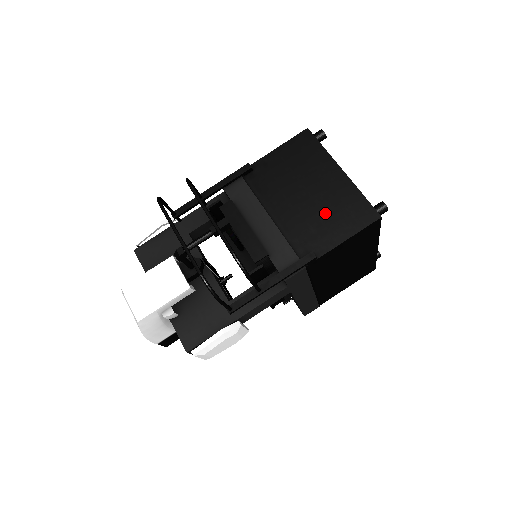
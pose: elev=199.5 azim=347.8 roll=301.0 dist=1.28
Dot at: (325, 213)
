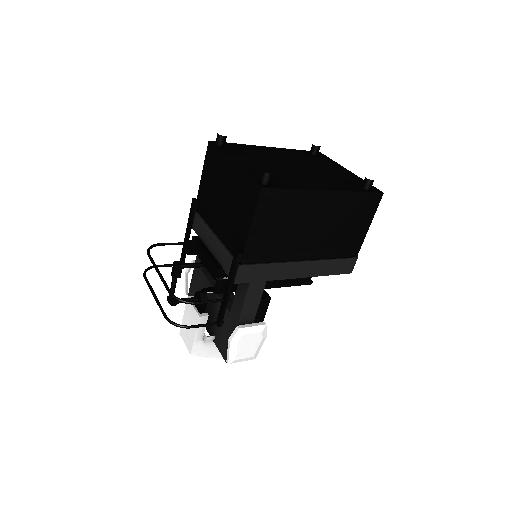
Dot at: (235, 209)
